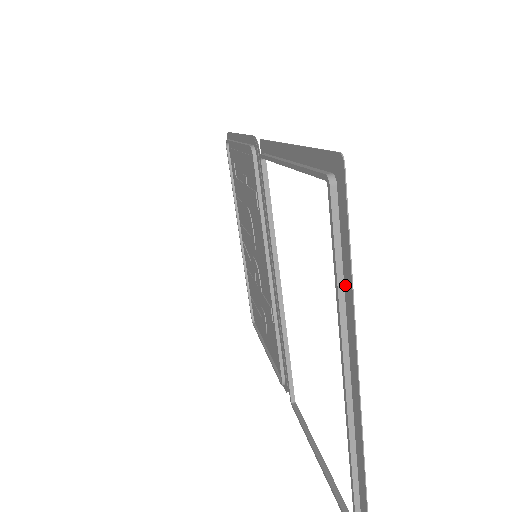
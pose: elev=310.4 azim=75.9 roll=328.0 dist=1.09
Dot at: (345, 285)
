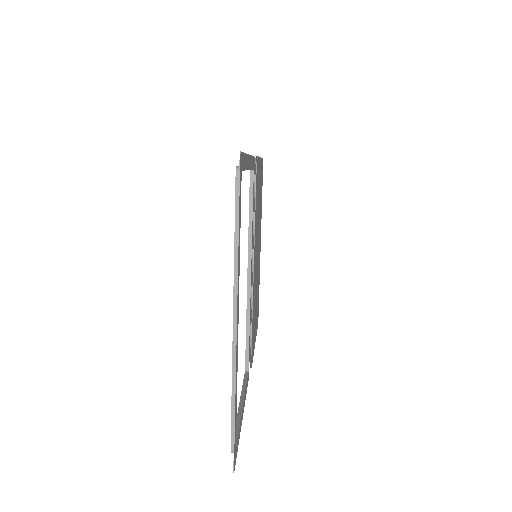
Dot at: (239, 243)
